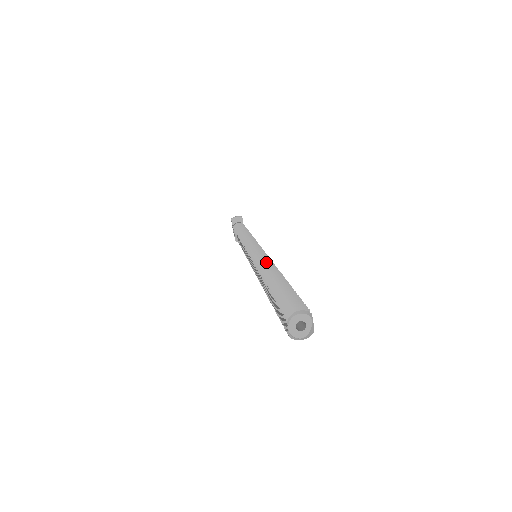
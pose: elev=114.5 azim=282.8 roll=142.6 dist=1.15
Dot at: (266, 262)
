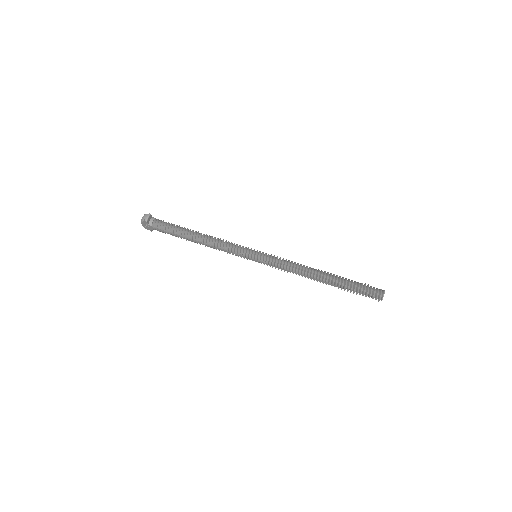
Dot at: (301, 267)
